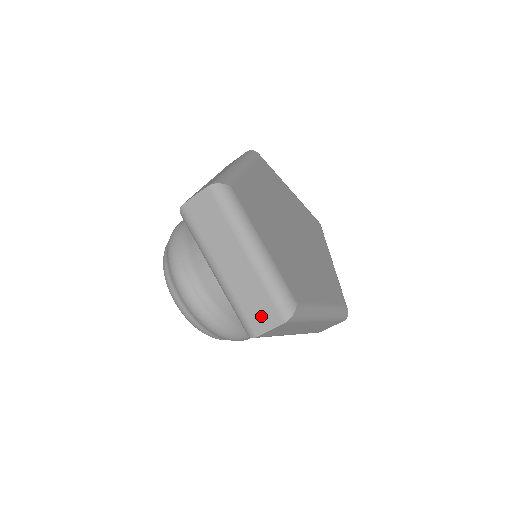
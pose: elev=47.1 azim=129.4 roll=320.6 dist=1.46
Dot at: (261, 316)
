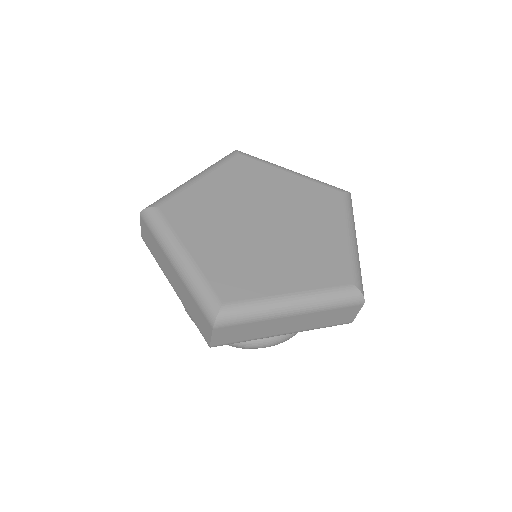
Dot at: (343, 316)
